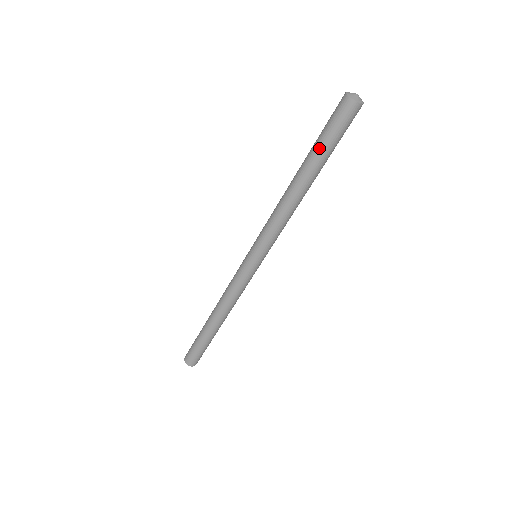
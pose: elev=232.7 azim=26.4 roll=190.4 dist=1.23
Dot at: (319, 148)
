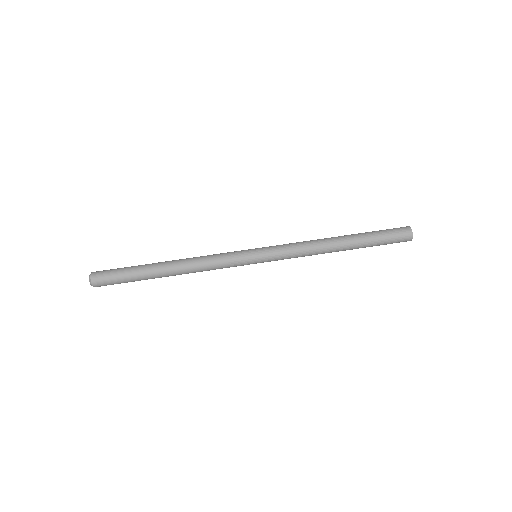
Dot at: (371, 236)
